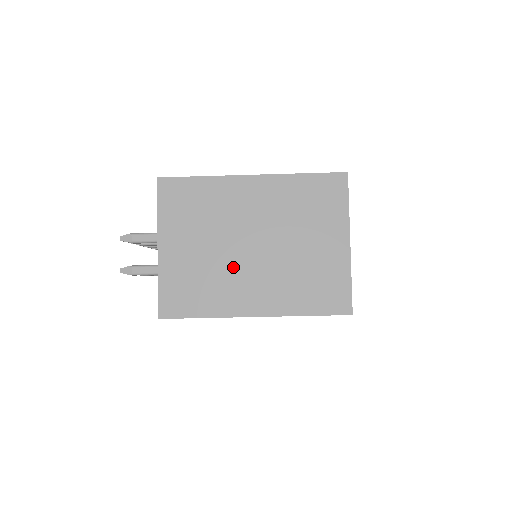
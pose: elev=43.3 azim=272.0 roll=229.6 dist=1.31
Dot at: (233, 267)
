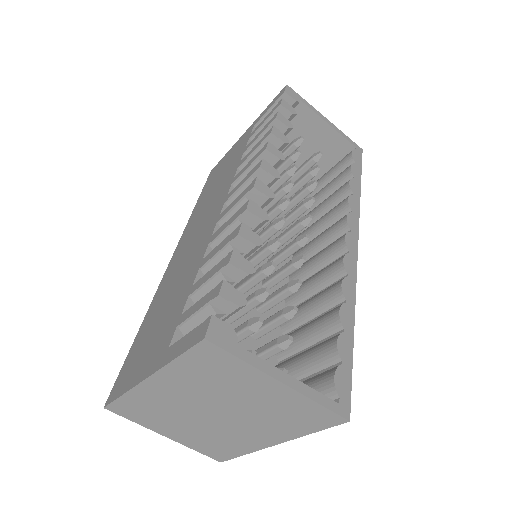
Dot at: (221, 429)
